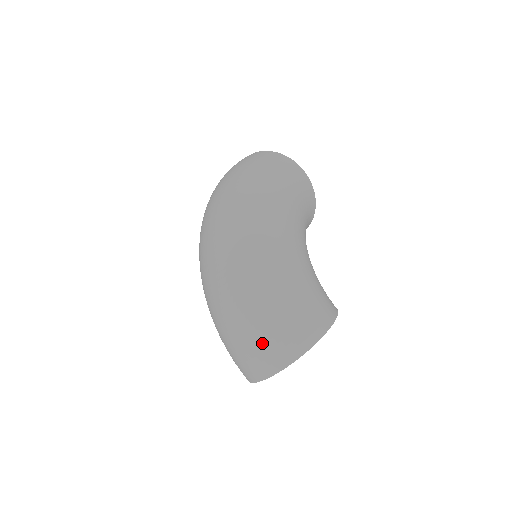
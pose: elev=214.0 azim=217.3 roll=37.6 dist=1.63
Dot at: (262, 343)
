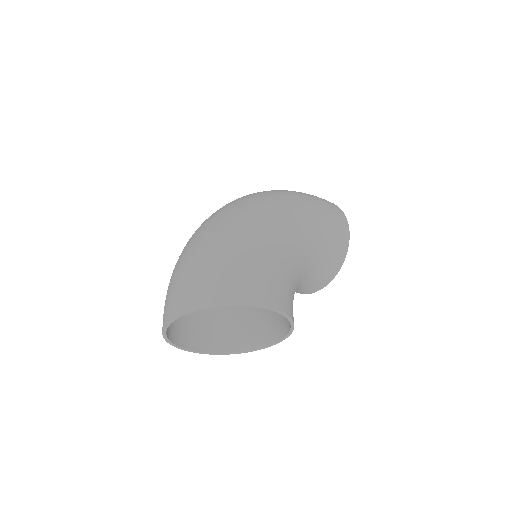
Dot at: (192, 278)
